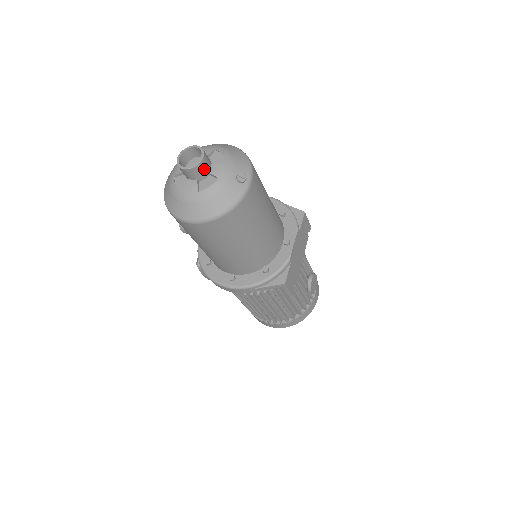
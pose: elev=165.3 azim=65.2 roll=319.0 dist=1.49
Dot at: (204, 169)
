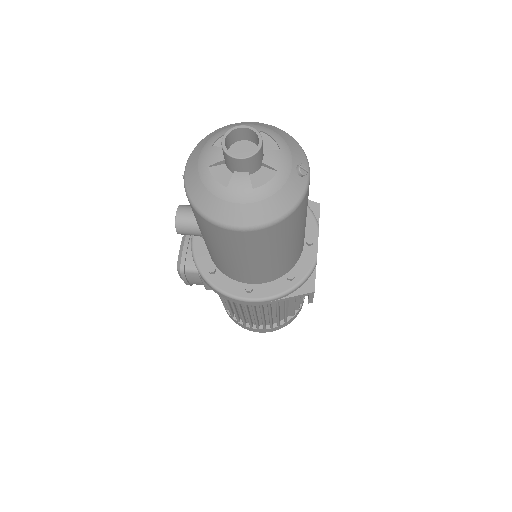
Dot at: (260, 158)
